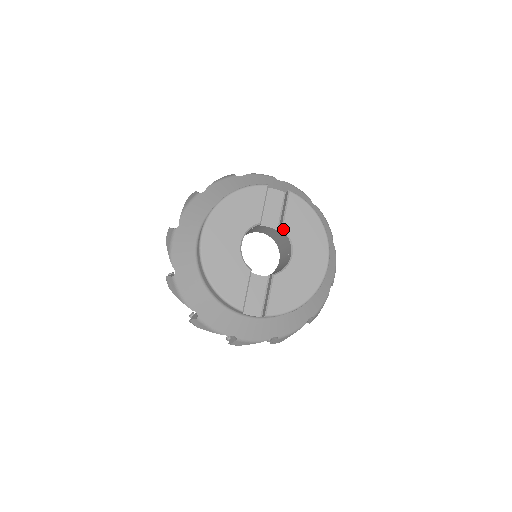
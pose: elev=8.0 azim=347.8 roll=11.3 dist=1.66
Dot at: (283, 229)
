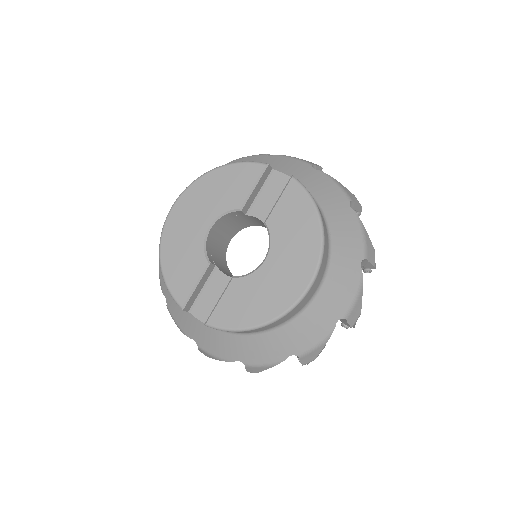
Dot at: (265, 223)
